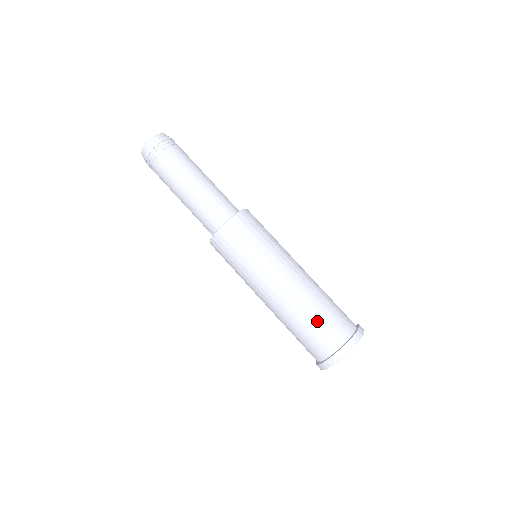
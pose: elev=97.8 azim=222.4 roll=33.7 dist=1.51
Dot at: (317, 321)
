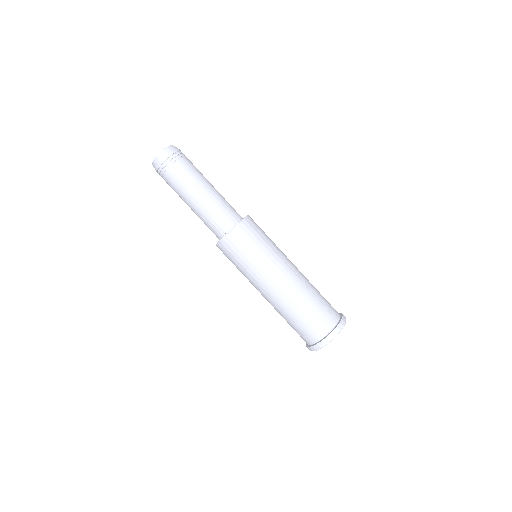
Dot at: (293, 325)
